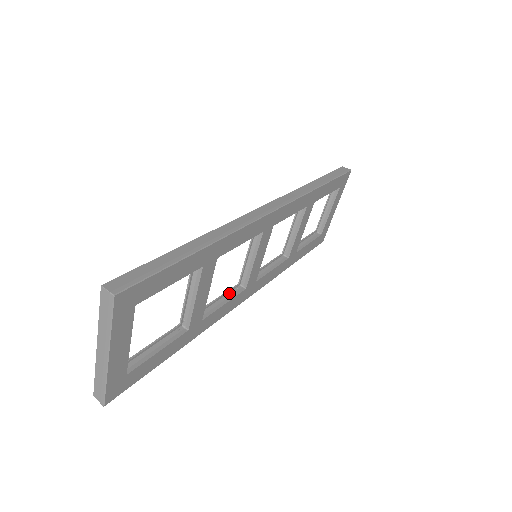
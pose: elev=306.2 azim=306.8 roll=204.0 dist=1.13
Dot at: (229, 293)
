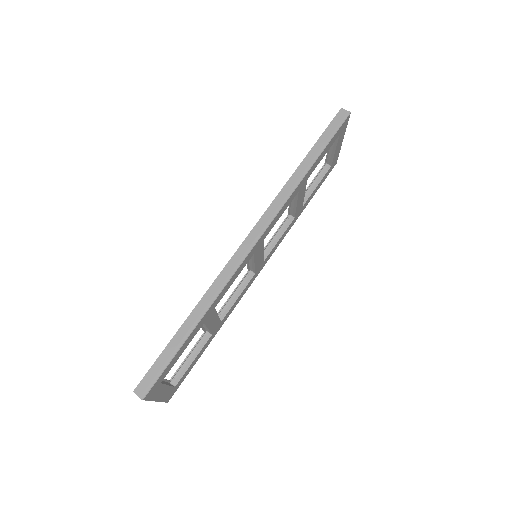
Dot at: (241, 283)
